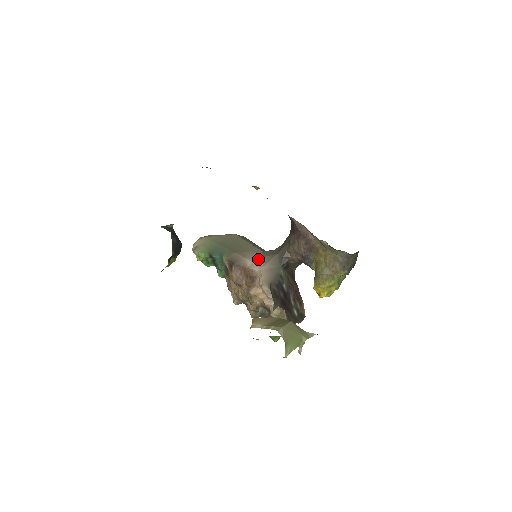
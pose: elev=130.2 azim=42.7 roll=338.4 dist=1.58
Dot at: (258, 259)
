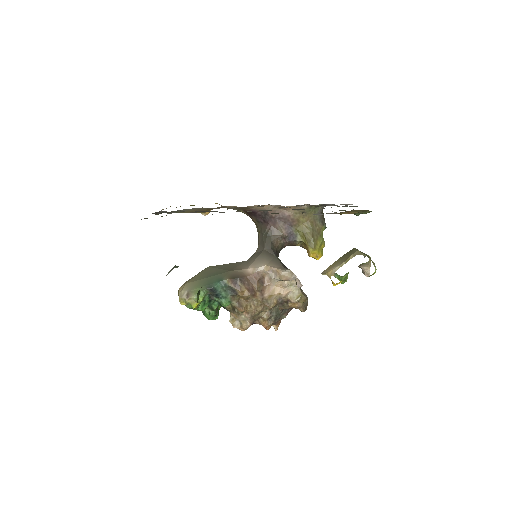
Dot at: (254, 263)
